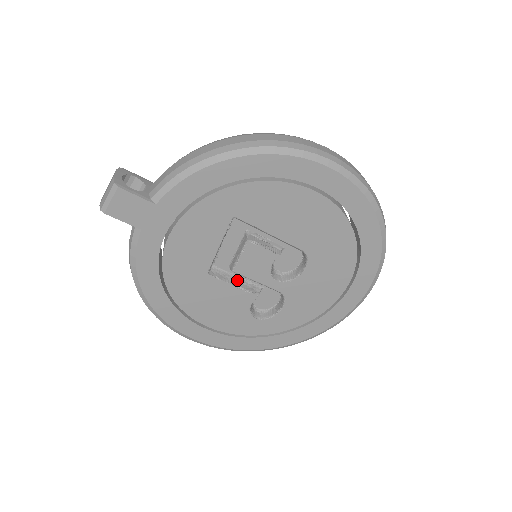
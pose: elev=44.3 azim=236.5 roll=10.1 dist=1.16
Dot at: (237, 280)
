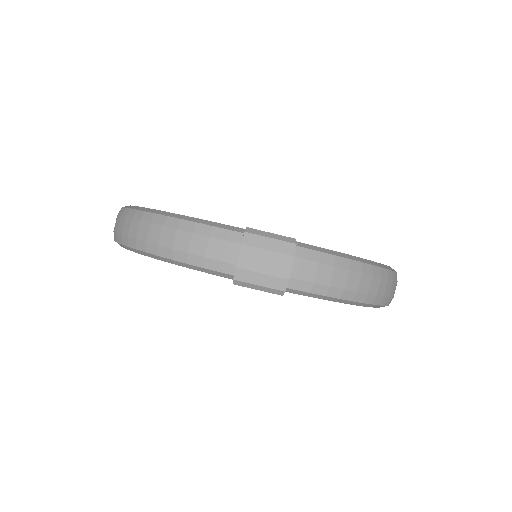
Dot at: occluded
